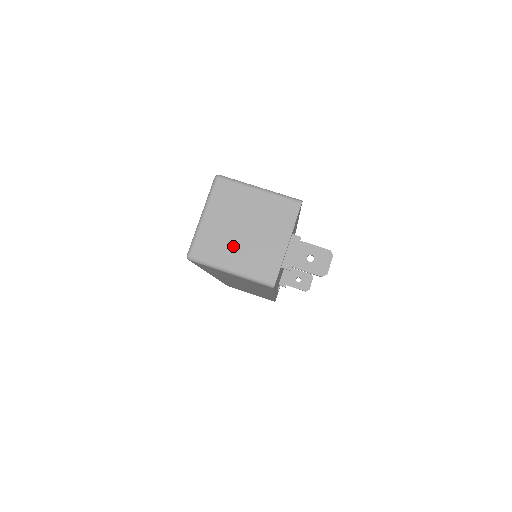
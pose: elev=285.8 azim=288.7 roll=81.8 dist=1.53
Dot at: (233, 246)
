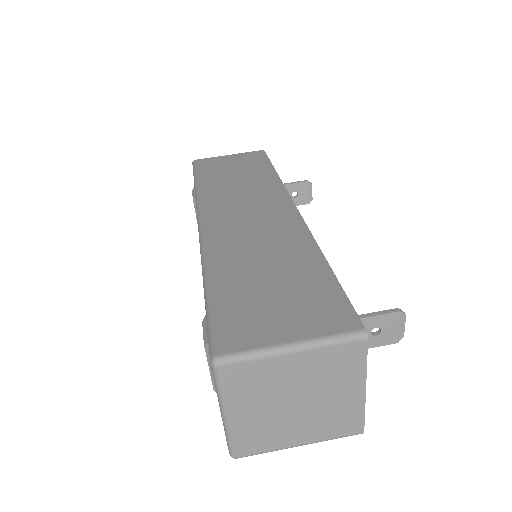
Dot at: (289, 425)
